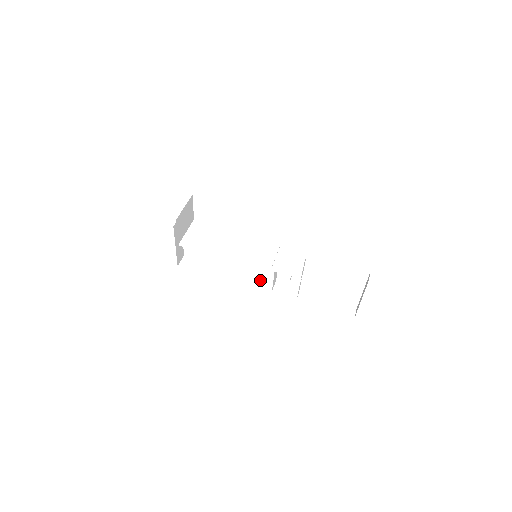
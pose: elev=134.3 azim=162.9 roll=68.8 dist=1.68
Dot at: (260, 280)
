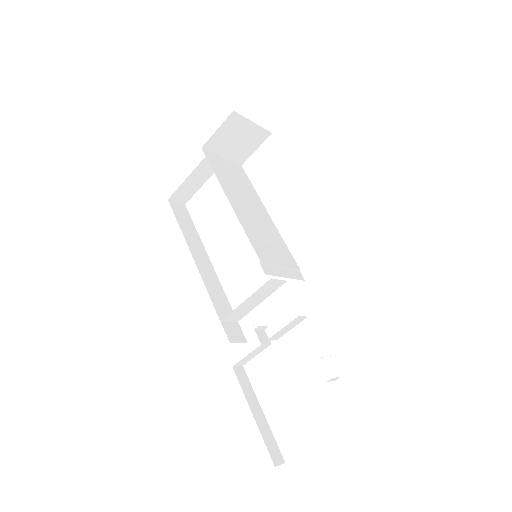
Dot at: (223, 300)
